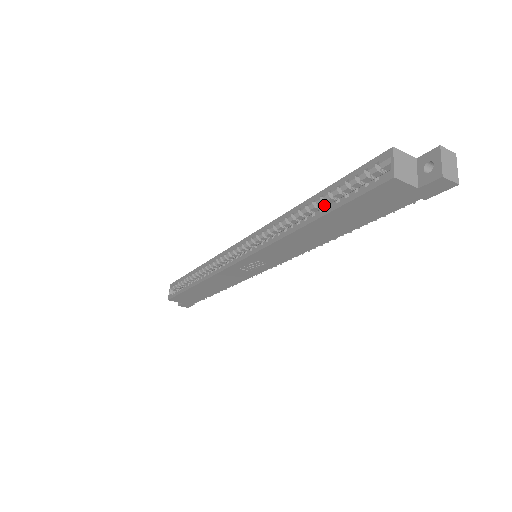
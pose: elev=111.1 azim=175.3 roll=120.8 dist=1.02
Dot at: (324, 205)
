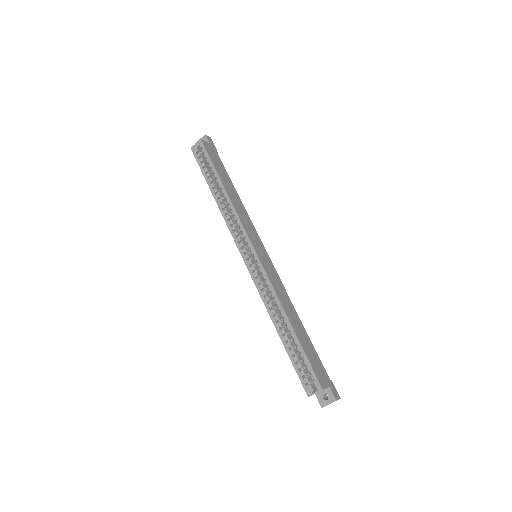
Dot at: (292, 336)
